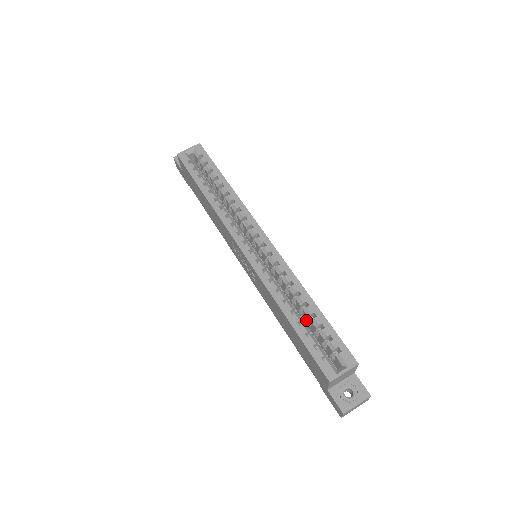
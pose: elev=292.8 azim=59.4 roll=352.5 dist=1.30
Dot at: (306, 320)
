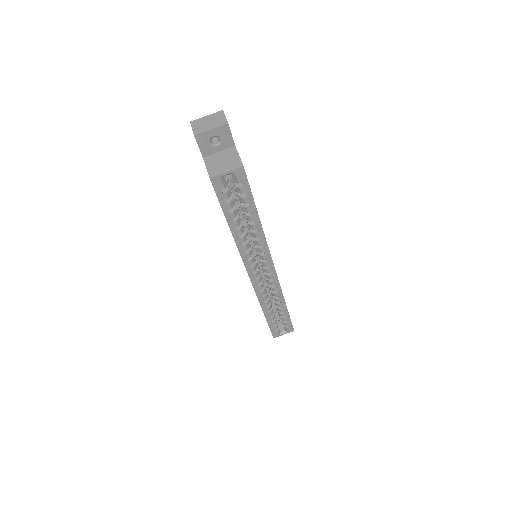
Dot at: occluded
